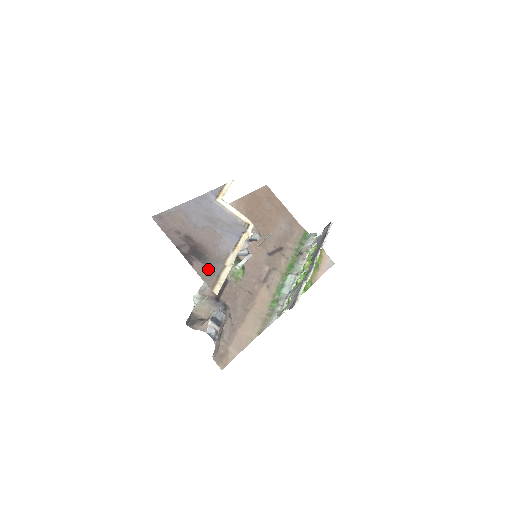
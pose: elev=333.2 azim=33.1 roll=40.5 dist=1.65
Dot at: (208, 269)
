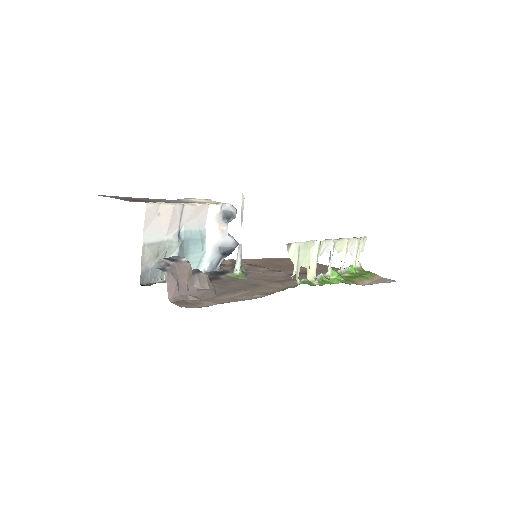
Dot at: occluded
